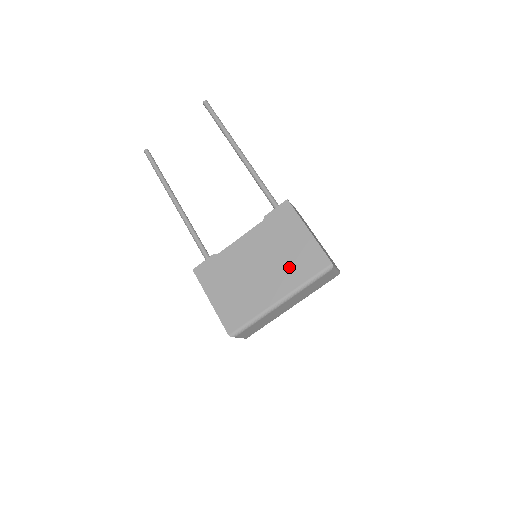
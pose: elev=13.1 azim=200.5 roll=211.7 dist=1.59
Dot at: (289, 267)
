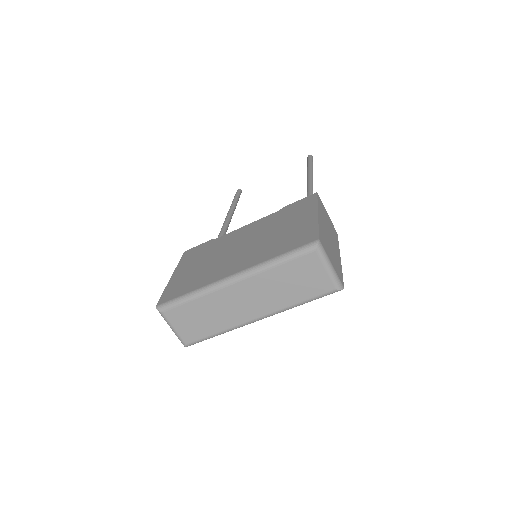
Dot at: (269, 245)
